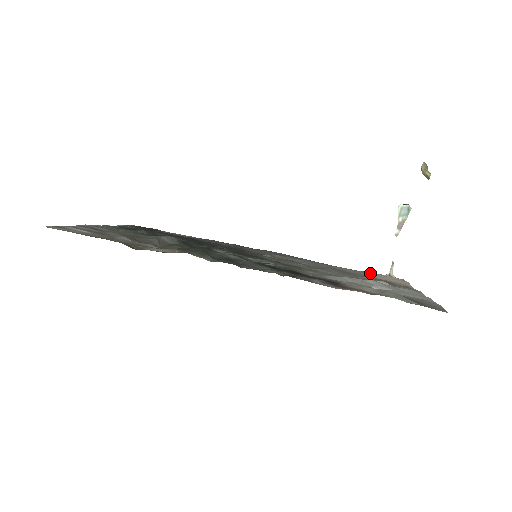
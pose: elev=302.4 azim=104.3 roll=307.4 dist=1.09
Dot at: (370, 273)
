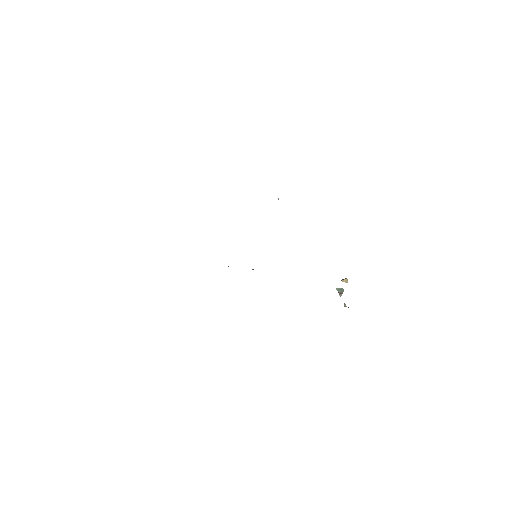
Dot at: occluded
